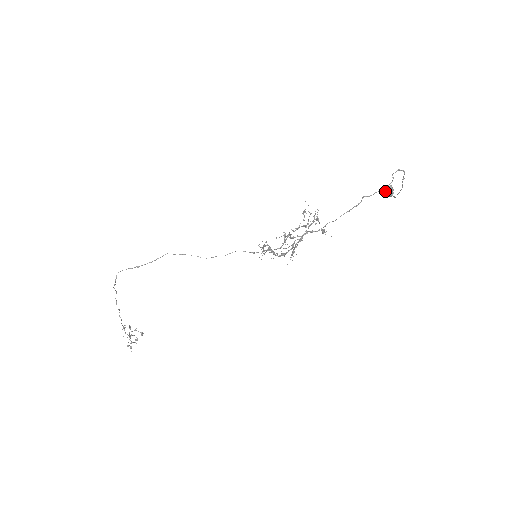
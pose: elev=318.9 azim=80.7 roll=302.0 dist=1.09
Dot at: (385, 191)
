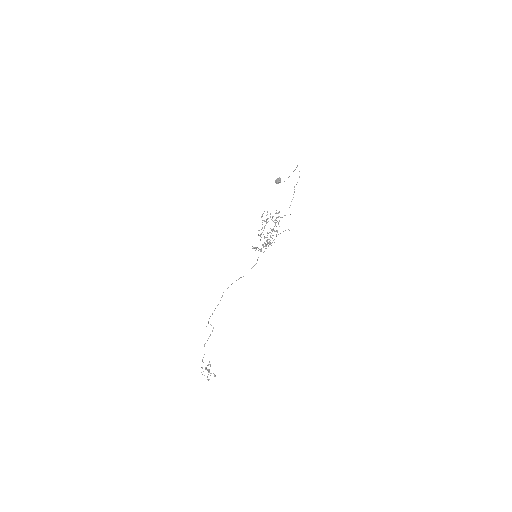
Dot at: (278, 182)
